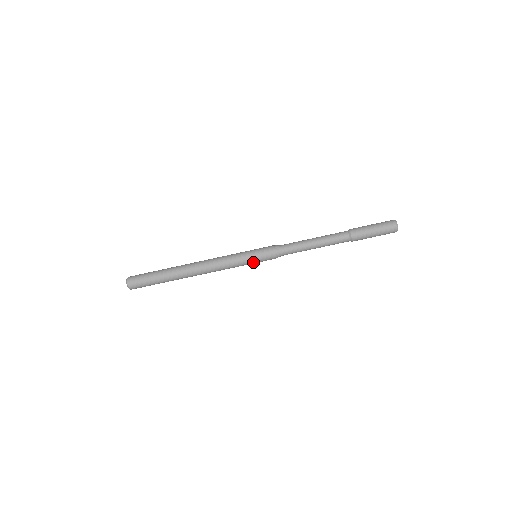
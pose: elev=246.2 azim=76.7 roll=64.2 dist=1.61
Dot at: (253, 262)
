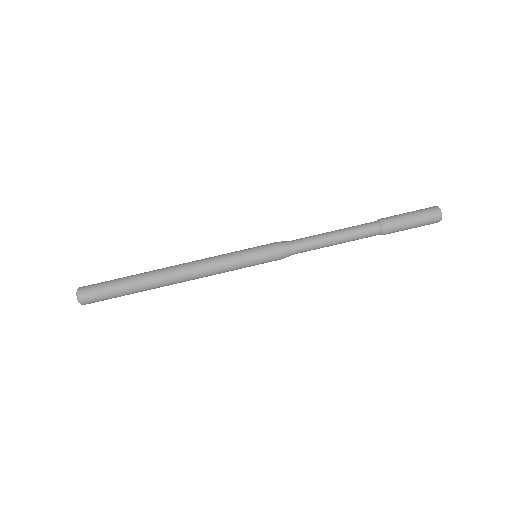
Dot at: (252, 261)
